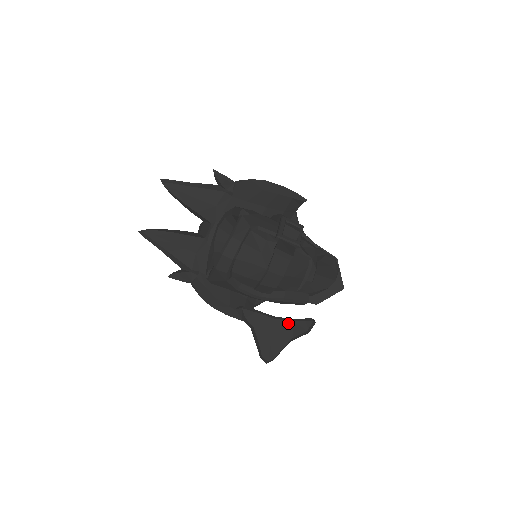
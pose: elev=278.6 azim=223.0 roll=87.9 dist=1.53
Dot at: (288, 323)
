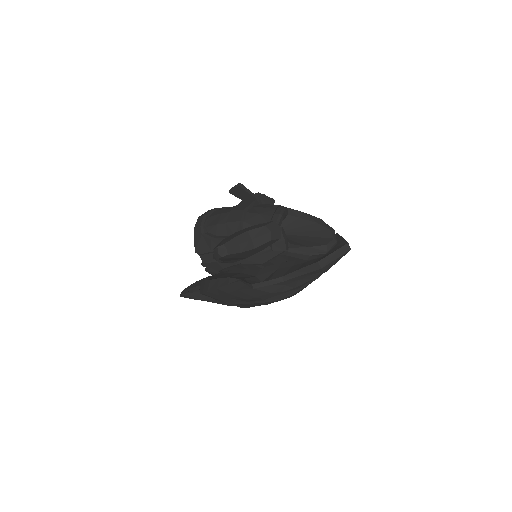
Dot at: (246, 229)
